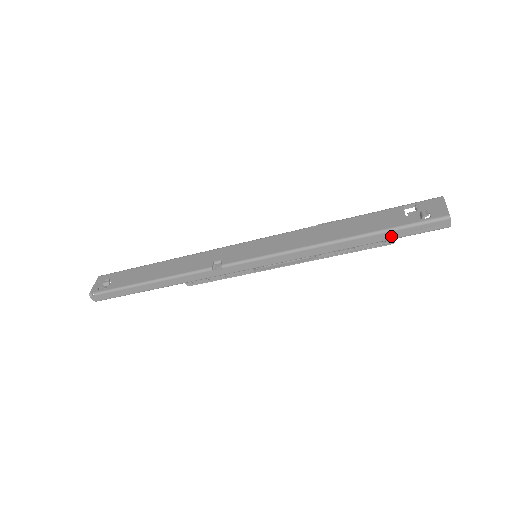
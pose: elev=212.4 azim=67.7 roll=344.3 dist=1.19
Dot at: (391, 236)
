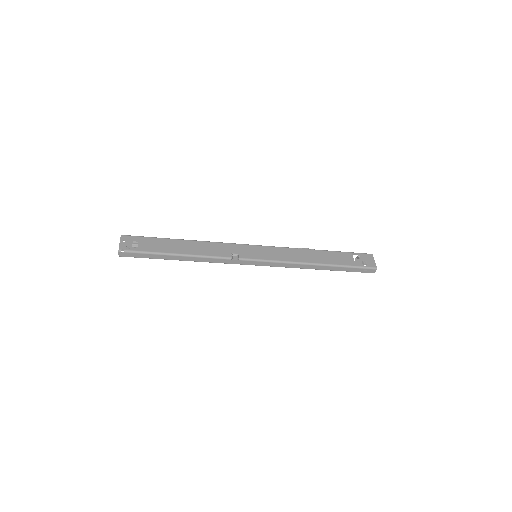
Dot at: (345, 270)
